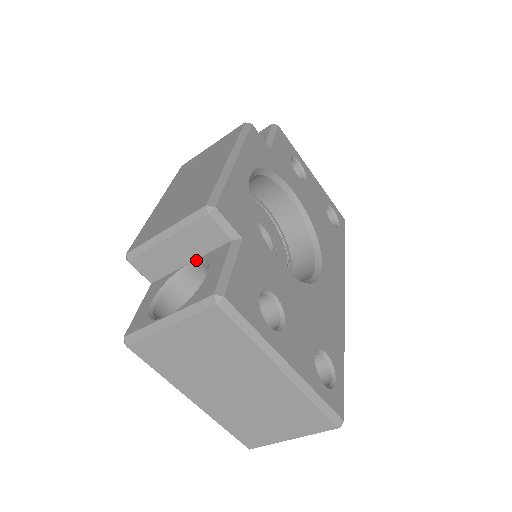
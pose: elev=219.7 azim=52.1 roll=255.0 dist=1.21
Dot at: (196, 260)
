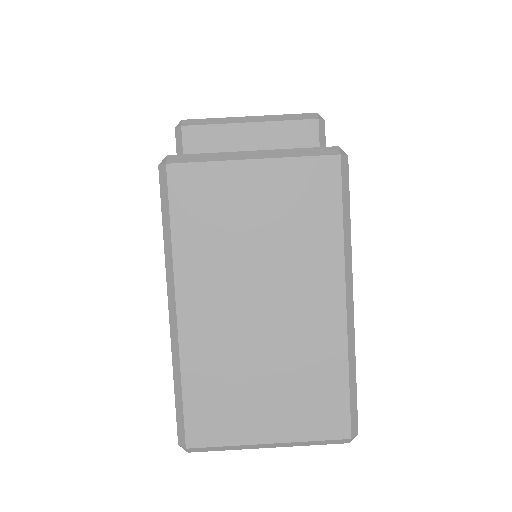
Dot at: occluded
